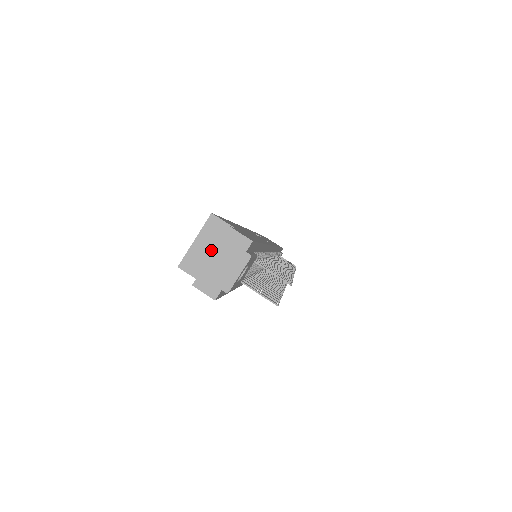
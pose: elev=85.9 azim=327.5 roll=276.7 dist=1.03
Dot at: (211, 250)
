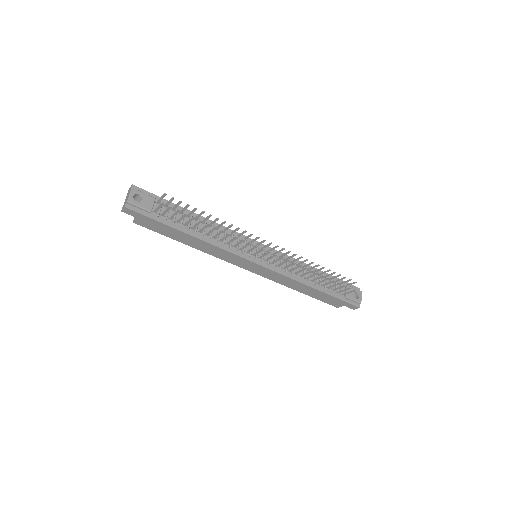
Dot at: occluded
